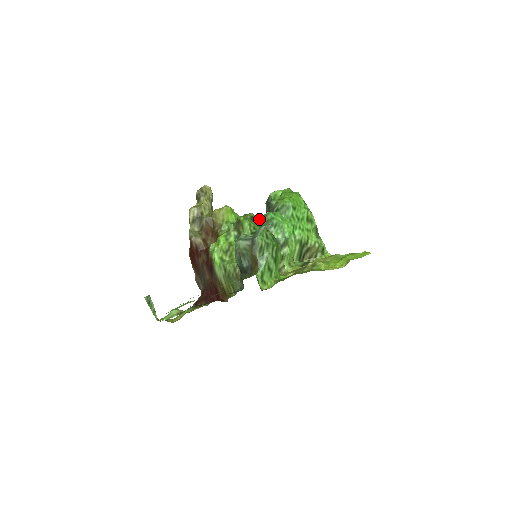
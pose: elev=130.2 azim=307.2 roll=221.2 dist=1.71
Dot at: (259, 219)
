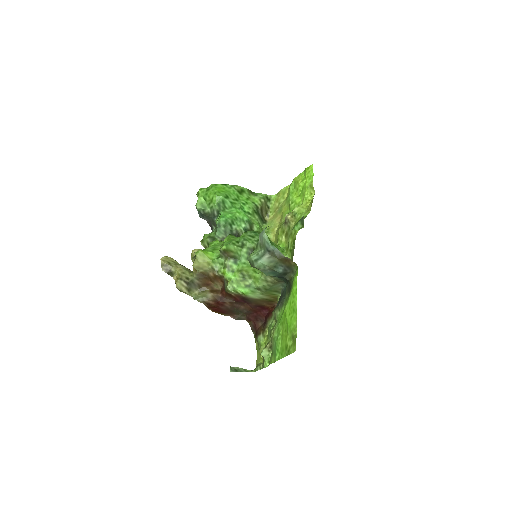
Dot at: (217, 232)
